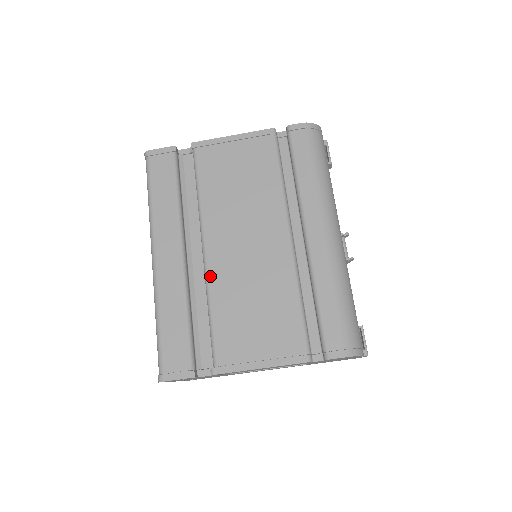
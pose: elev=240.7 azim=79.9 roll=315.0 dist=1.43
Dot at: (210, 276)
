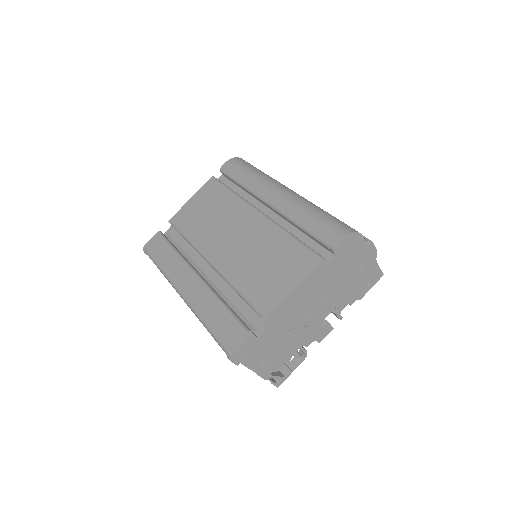
Dot at: (223, 272)
